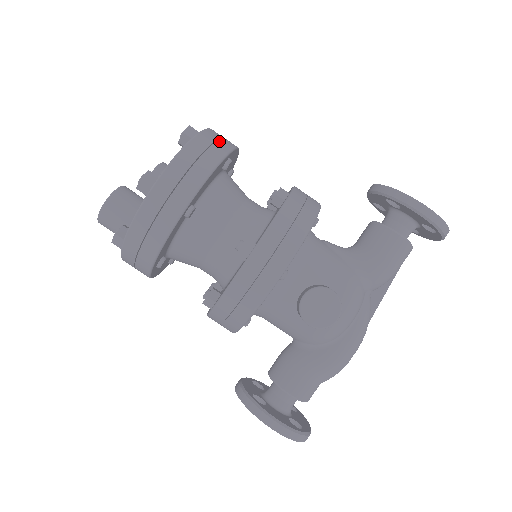
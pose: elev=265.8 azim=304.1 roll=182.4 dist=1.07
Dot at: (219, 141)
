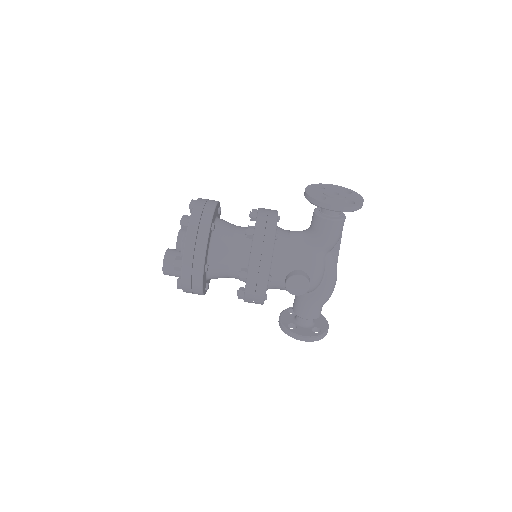
Dot at: (202, 219)
